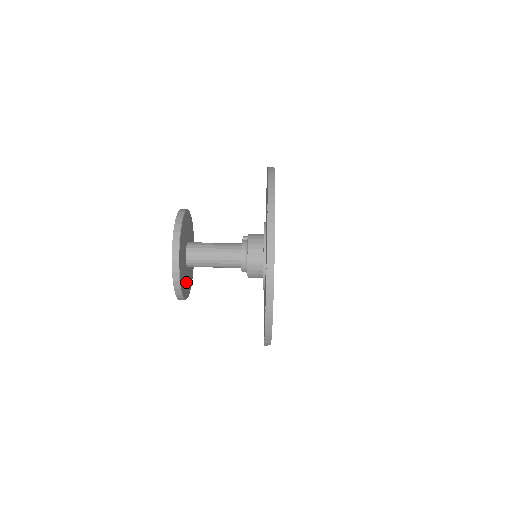
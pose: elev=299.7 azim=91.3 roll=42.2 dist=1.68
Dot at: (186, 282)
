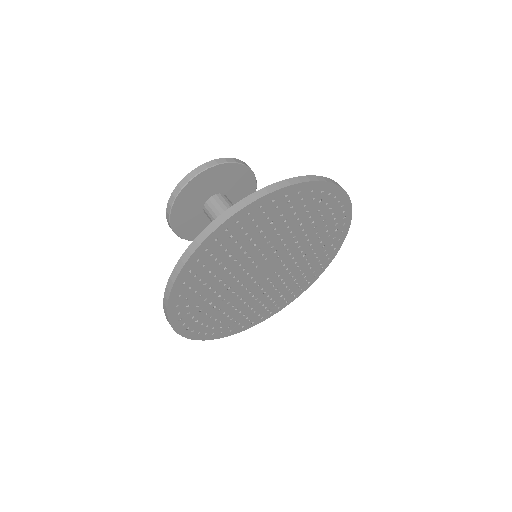
Dot at: (188, 216)
